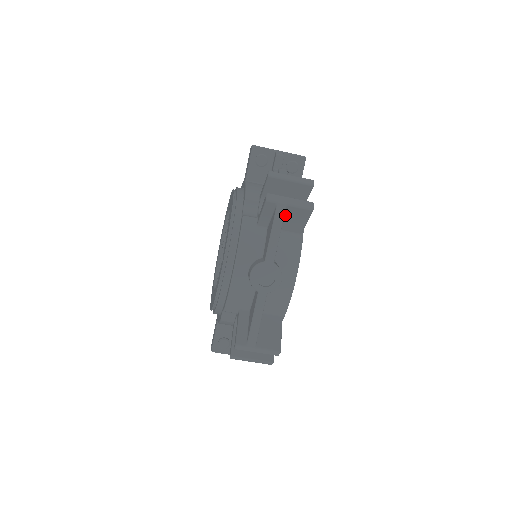
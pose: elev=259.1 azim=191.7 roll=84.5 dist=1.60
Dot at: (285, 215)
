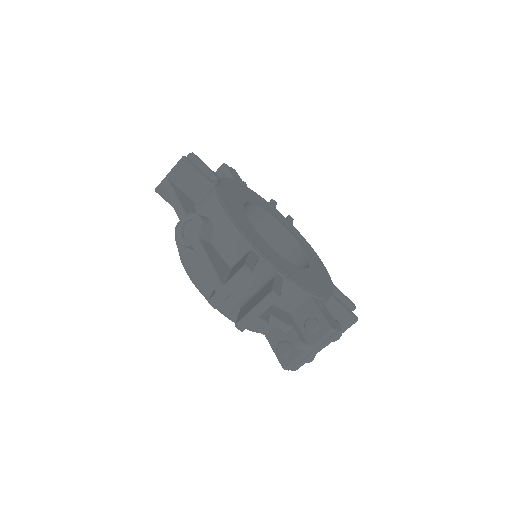
Dot at: (180, 185)
